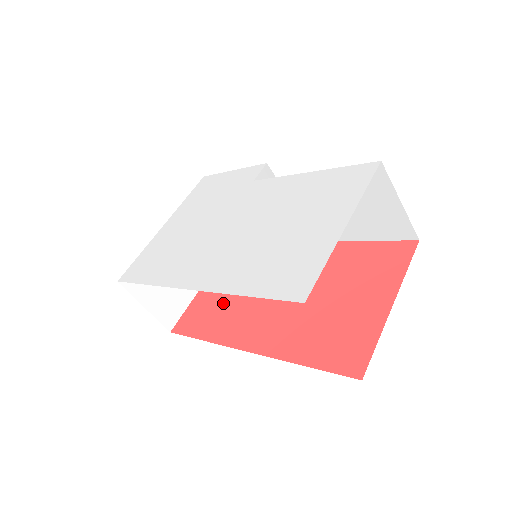
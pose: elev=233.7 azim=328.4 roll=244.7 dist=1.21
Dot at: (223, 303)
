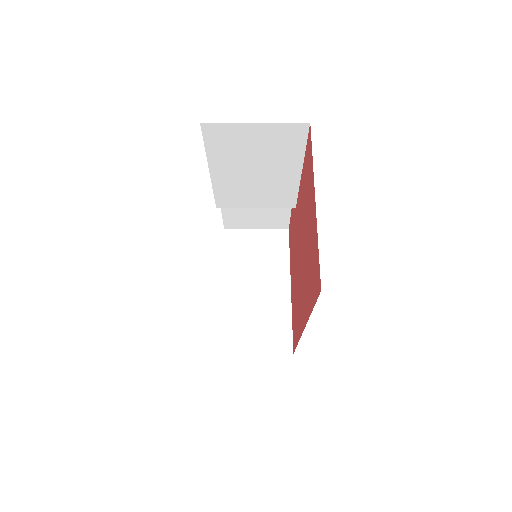
Dot at: (295, 302)
